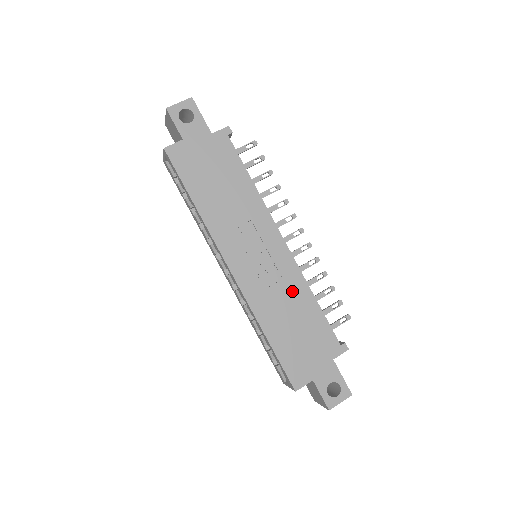
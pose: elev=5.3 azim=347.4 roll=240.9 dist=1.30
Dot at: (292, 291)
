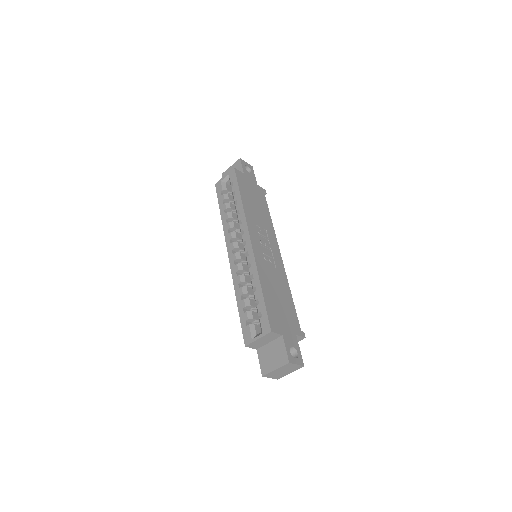
Dot at: (280, 279)
